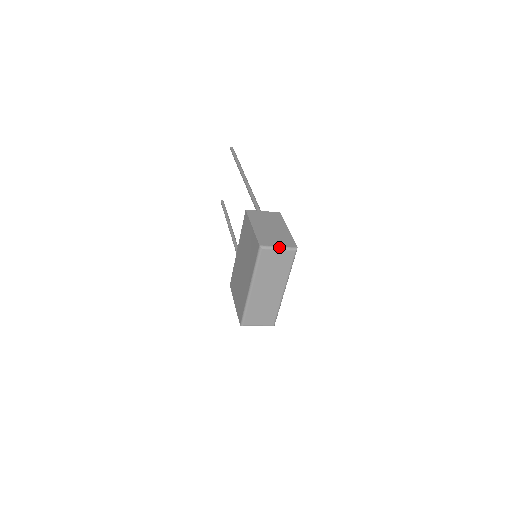
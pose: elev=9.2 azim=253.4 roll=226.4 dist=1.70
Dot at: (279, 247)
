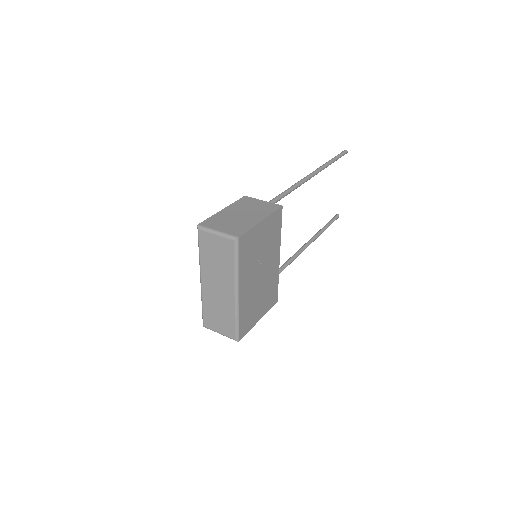
Dot at: (217, 231)
